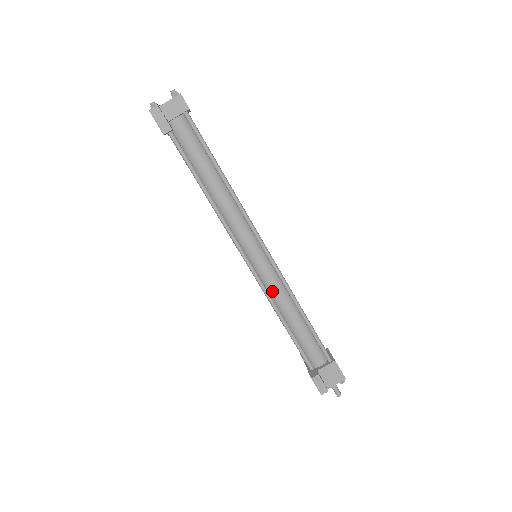
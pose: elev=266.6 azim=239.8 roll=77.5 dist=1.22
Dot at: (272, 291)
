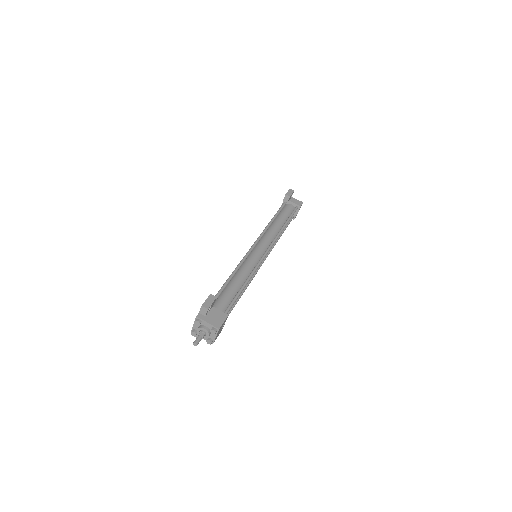
Dot at: (246, 264)
